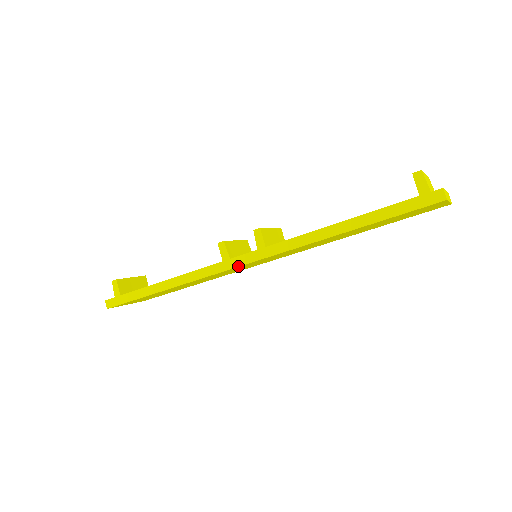
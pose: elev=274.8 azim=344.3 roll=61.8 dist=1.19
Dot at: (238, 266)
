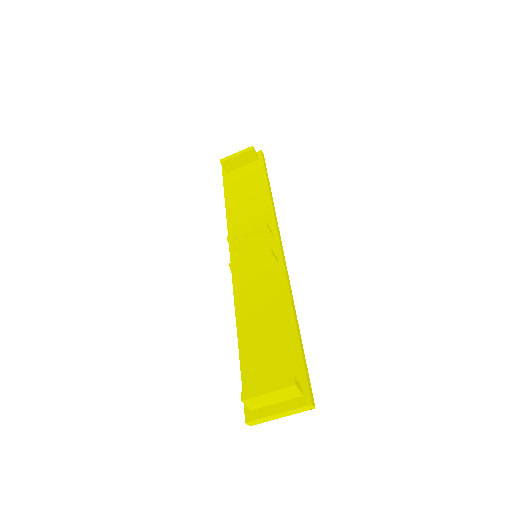
Dot at: occluded
